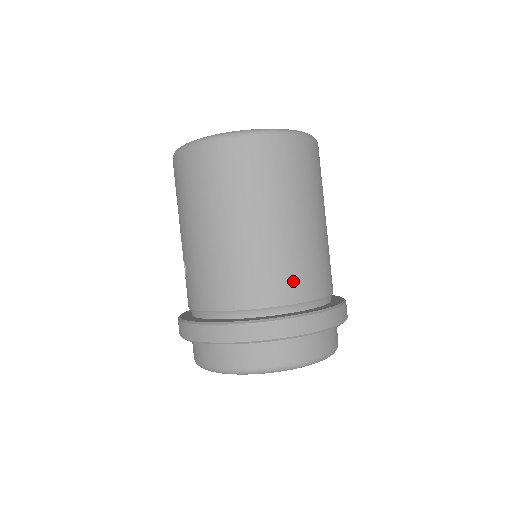
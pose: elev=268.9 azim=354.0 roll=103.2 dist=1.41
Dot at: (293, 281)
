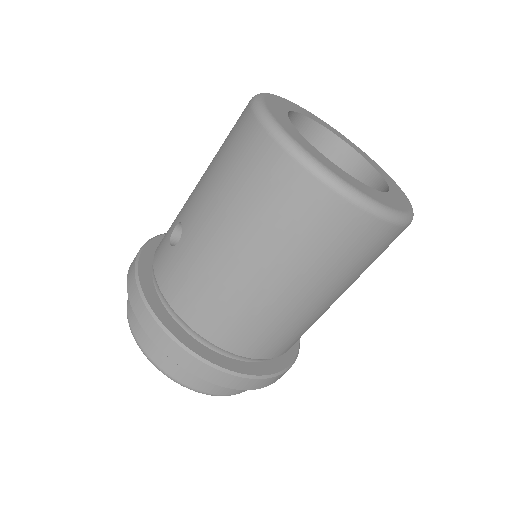
Dot at: (276, 344)
